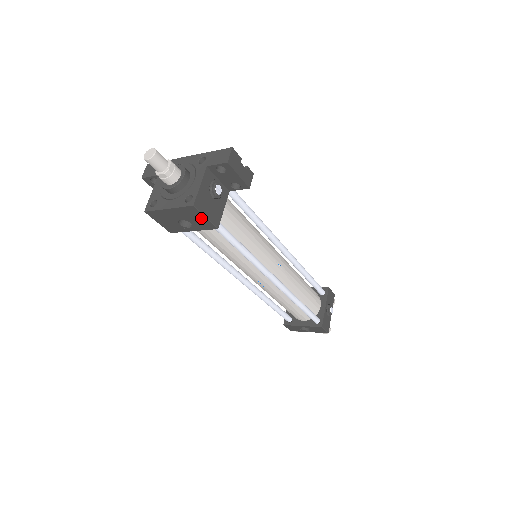
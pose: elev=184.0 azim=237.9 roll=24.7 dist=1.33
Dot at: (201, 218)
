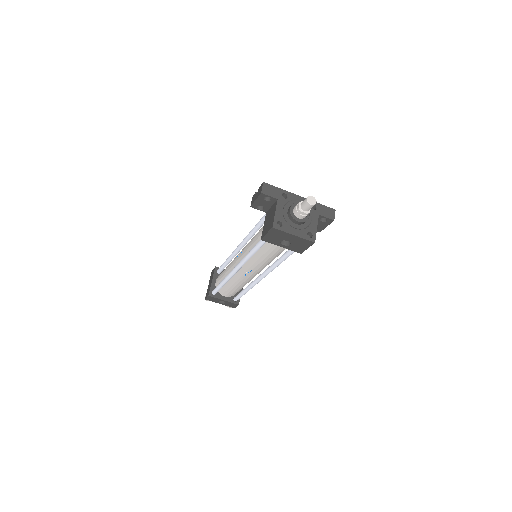
Dot at: (304, 247)
